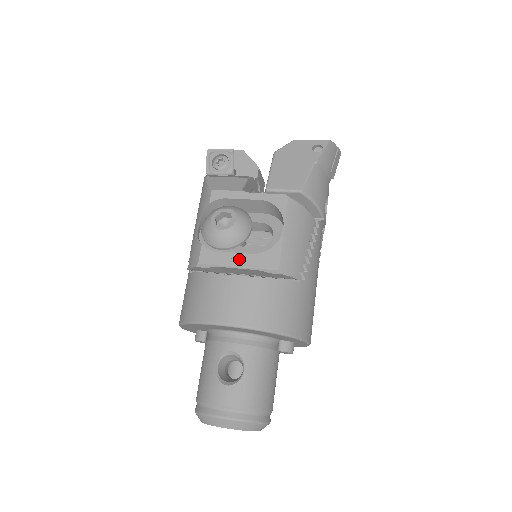
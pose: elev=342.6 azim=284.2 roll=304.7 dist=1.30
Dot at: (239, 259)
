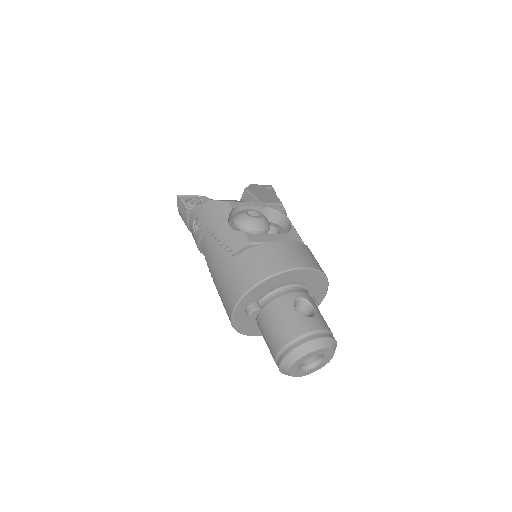
Dot at: (275, 237)
